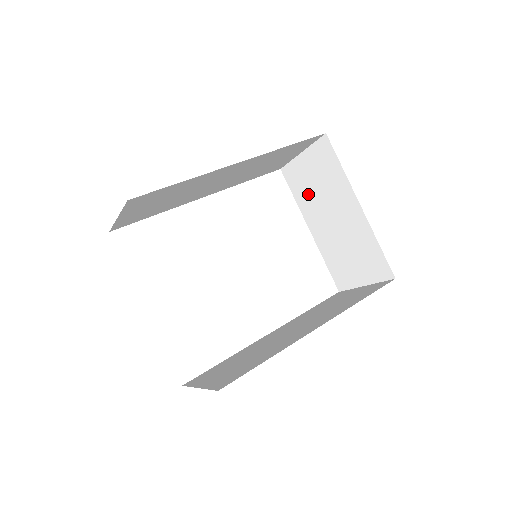
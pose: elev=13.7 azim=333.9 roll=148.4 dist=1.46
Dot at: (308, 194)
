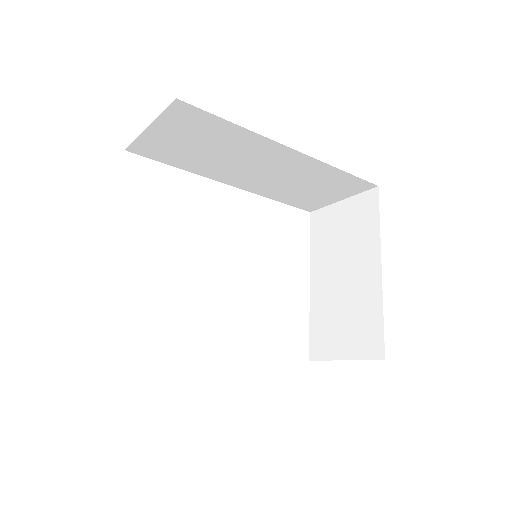
Dot at: (328, 244)
